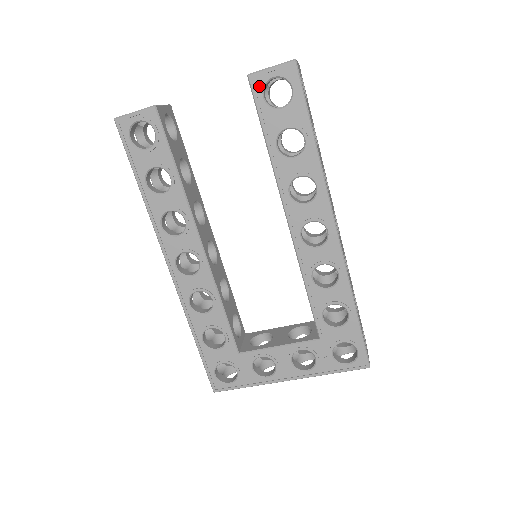
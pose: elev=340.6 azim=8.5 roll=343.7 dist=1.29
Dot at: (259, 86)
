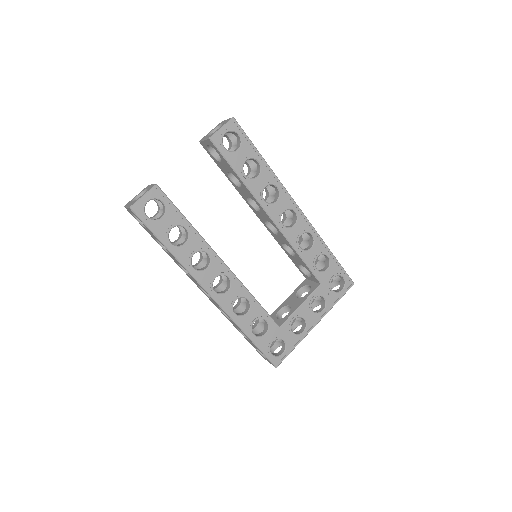
Dot at: (219, 142)
